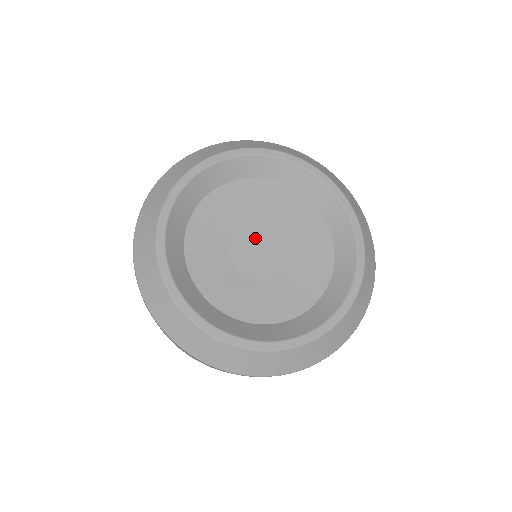
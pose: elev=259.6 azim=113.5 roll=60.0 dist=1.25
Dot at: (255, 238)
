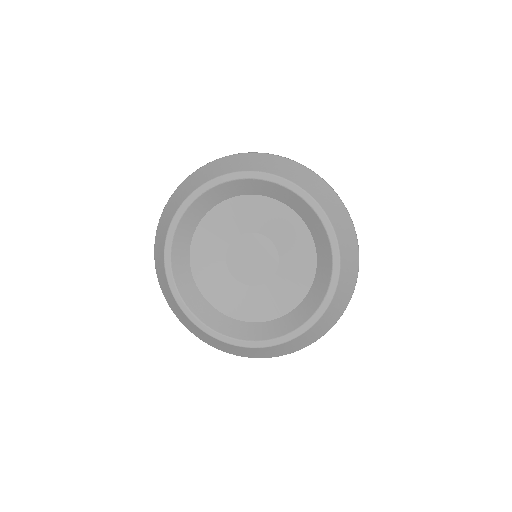
Dot at: (250, 249)
